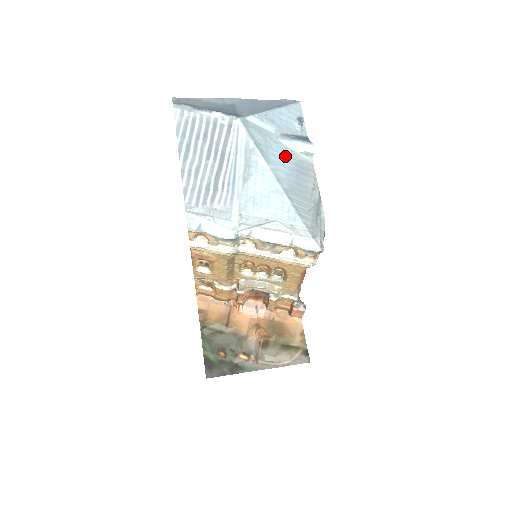
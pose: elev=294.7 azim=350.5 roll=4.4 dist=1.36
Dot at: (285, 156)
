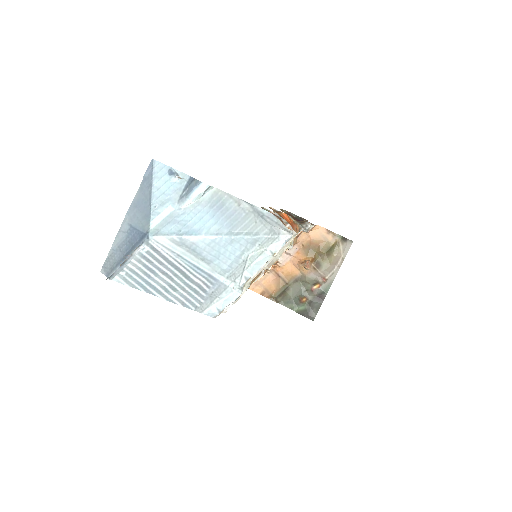
Dot at: (199, 213)
